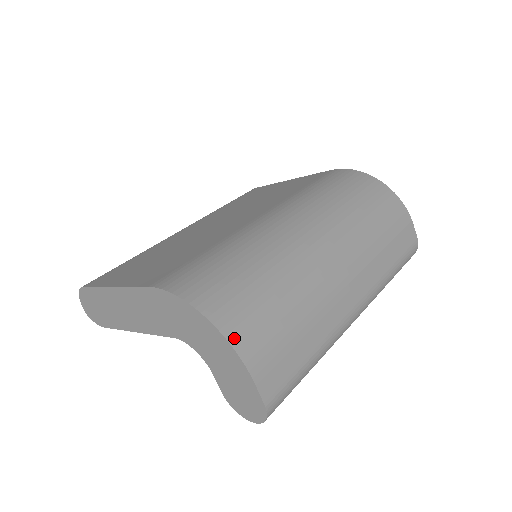
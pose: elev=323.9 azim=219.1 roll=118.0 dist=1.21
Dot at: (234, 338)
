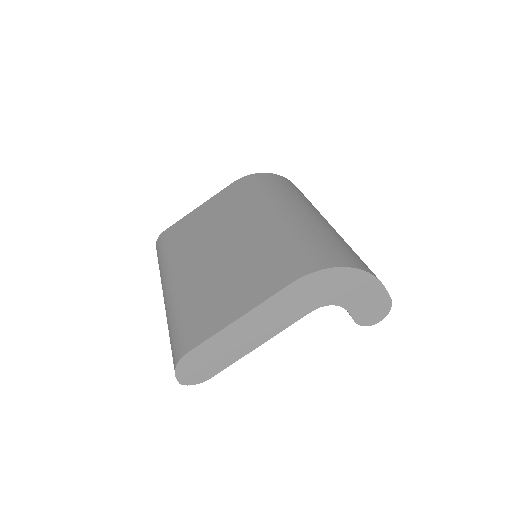
Dot at: (365, 269)
